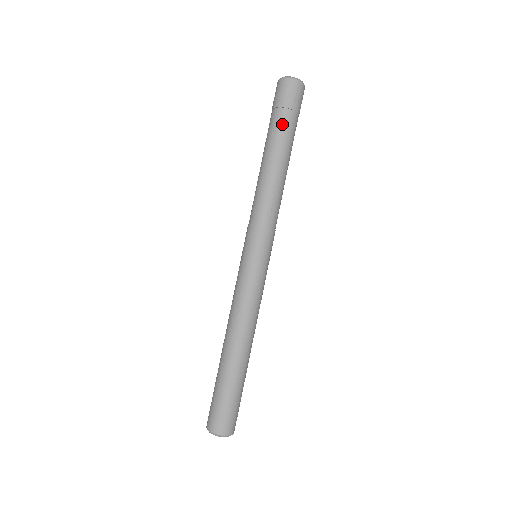
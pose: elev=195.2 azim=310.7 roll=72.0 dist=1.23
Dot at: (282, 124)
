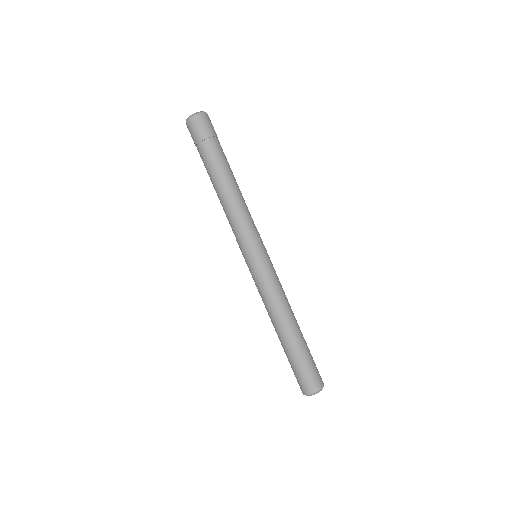
Dot at: (216, 150)
